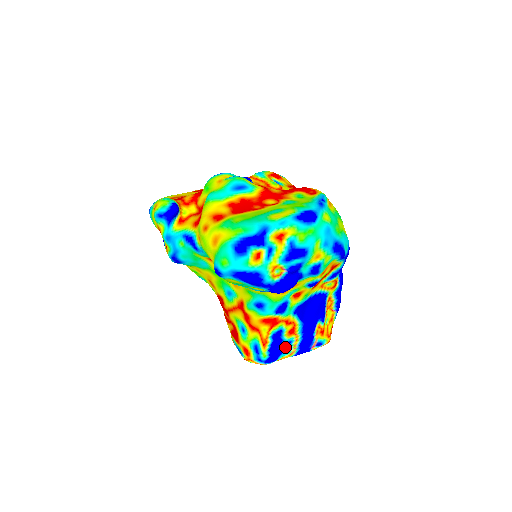
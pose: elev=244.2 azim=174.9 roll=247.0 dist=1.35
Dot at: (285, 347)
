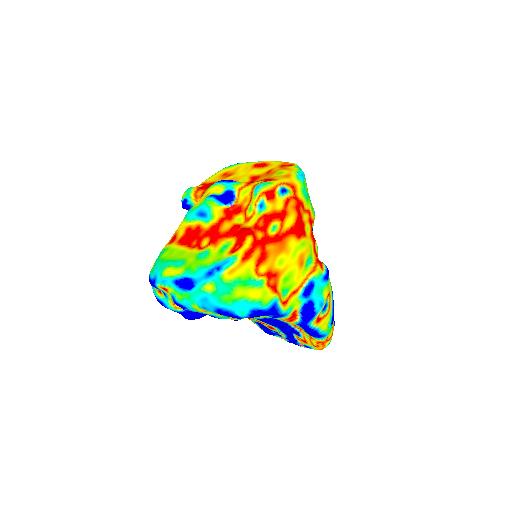
Dot at: (275, 332)
